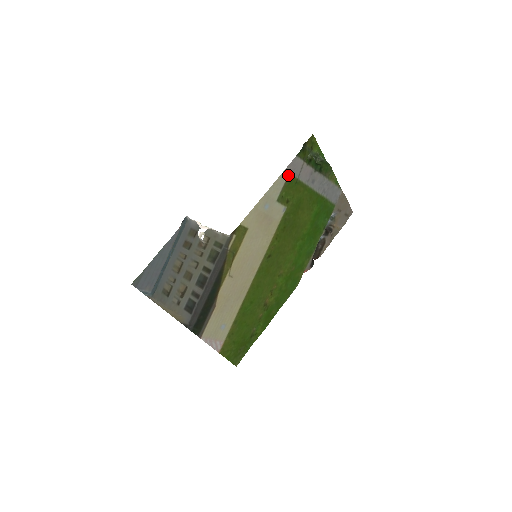
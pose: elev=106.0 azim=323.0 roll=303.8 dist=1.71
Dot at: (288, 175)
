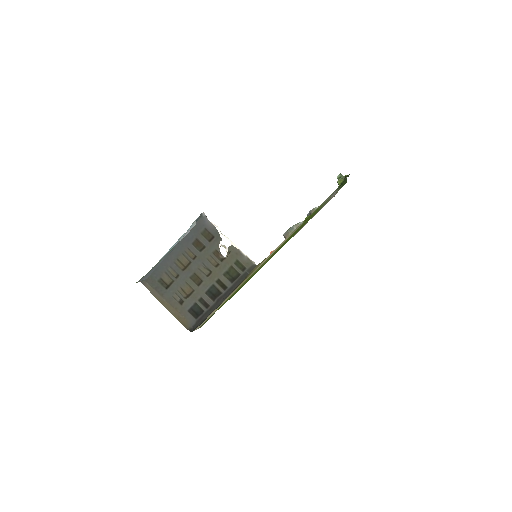
Dot at: occluded
